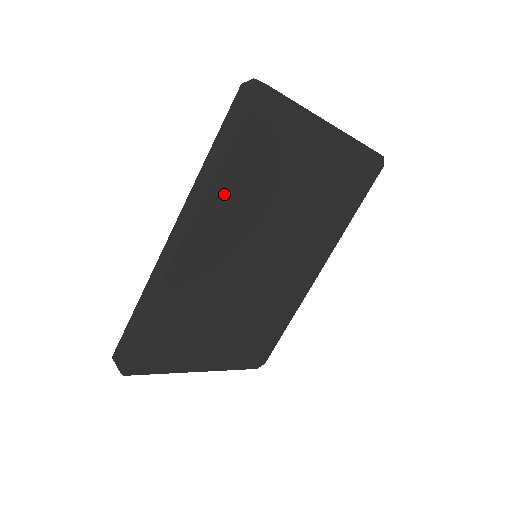
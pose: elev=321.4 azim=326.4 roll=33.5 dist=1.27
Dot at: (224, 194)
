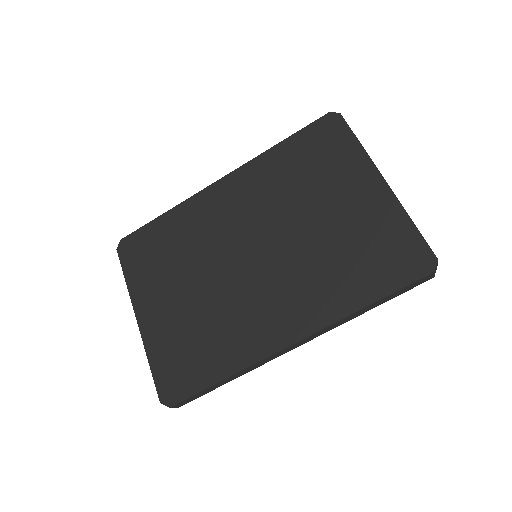
Dot at: (268, 168)
